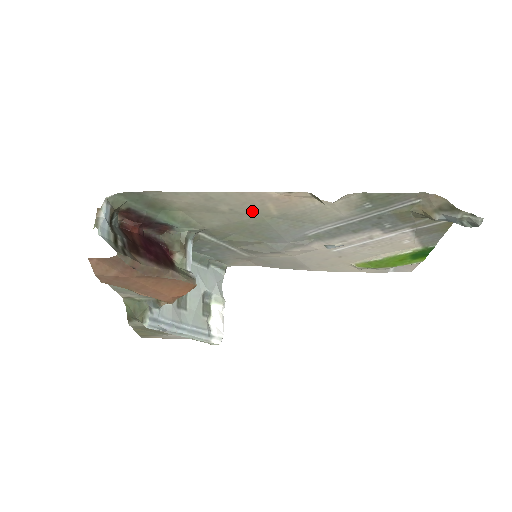
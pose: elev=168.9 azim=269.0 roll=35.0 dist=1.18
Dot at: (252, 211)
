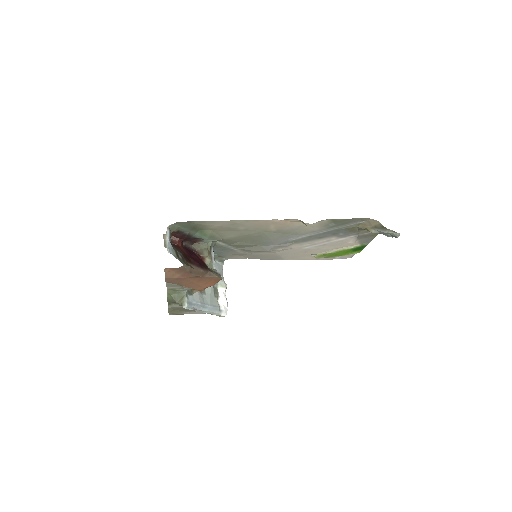
Dot at: (259, 229)
